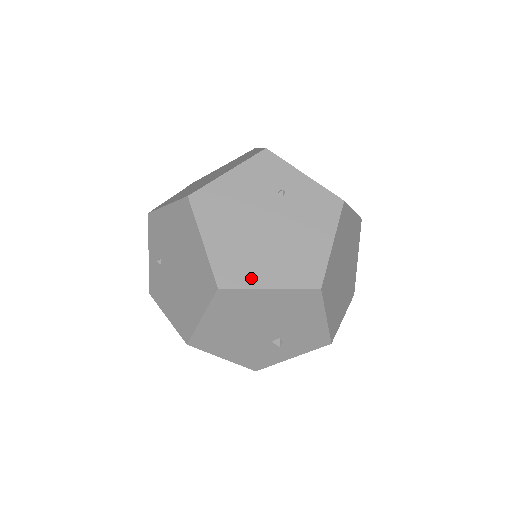
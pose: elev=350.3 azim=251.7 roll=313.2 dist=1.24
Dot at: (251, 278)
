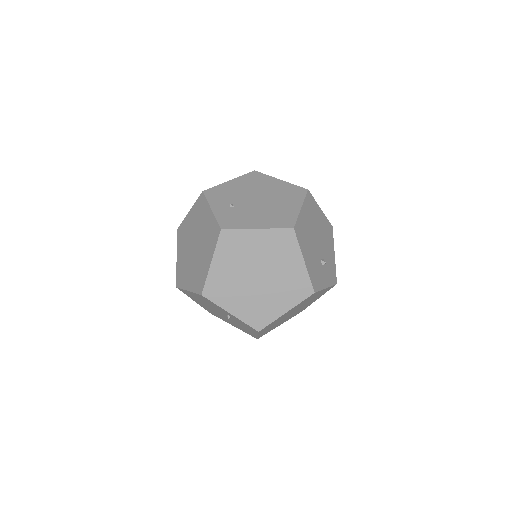
Dot at: occluded
